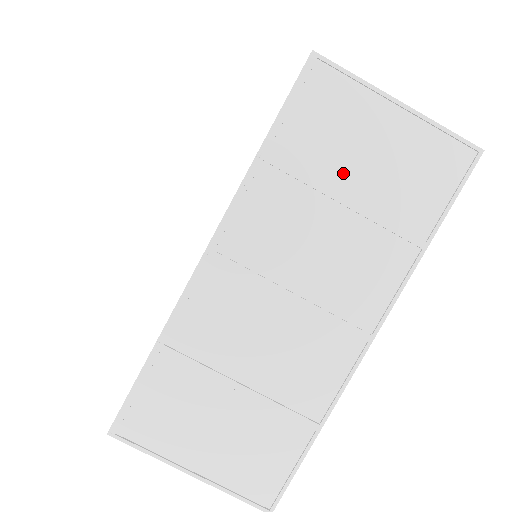
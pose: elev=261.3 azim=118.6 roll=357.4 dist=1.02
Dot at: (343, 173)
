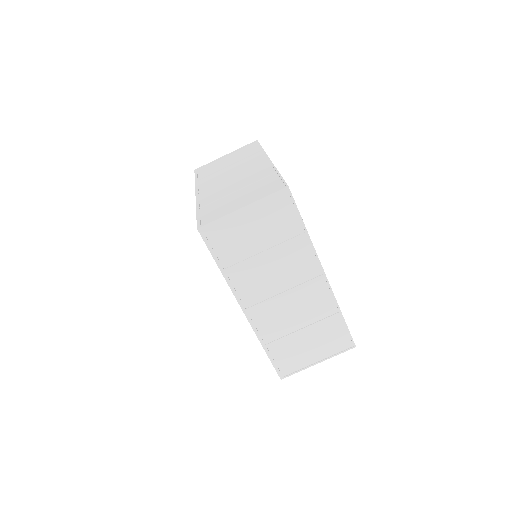
Dot at: (253, 246)
